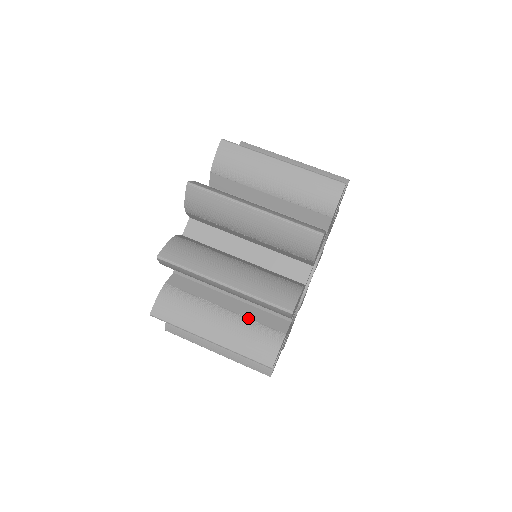
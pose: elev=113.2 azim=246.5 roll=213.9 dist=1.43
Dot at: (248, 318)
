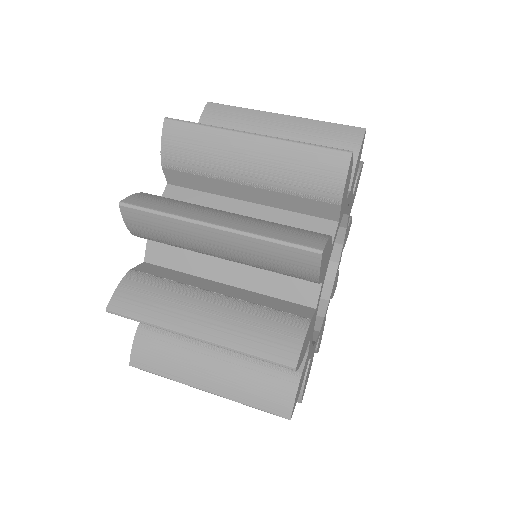
Dot at: (253, 303)
